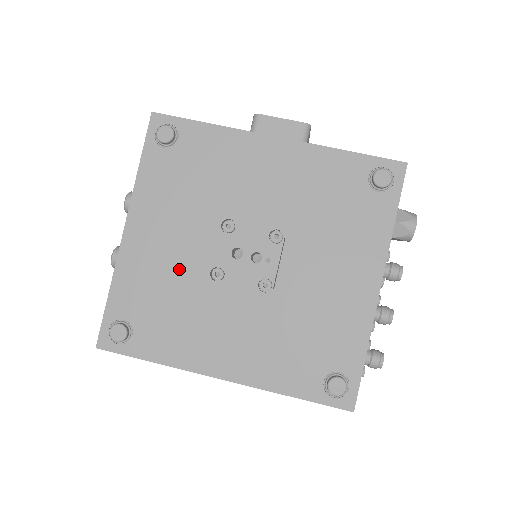
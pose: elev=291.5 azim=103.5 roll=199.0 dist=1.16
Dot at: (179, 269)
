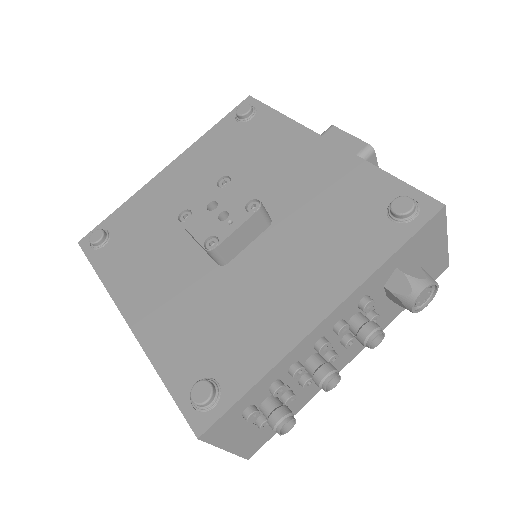
Dot at: (174, 212)
